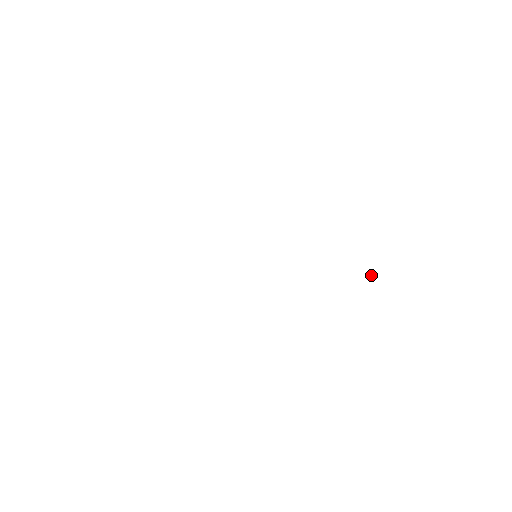
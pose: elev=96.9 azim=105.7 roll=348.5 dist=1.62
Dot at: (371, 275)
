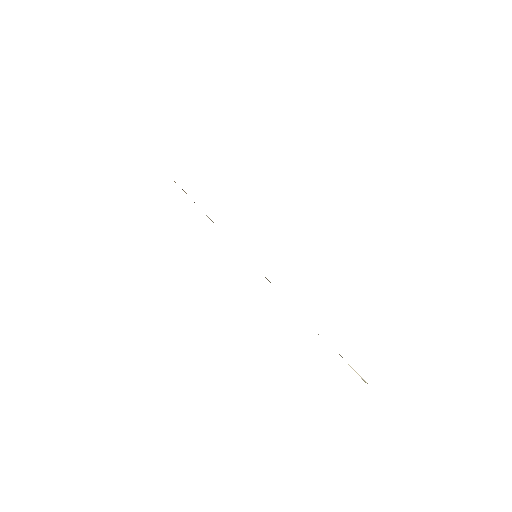
Dot at: (353, 369)
